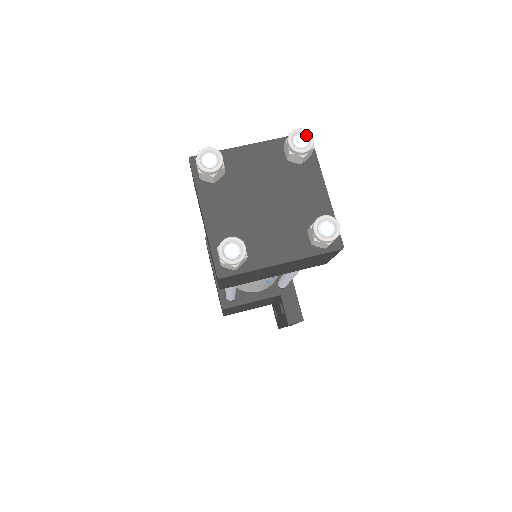
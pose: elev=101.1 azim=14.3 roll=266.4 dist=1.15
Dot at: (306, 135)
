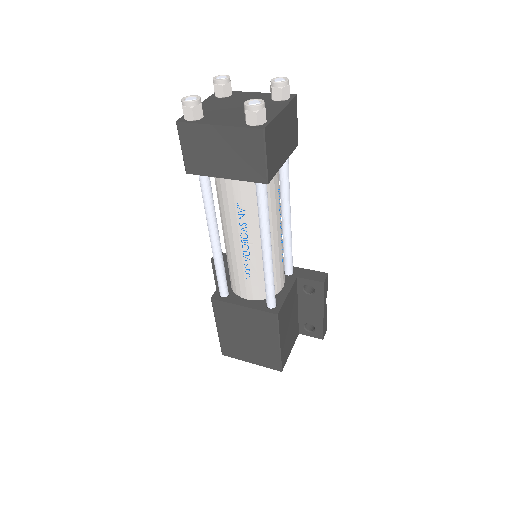
Dot at: (220, 77)
